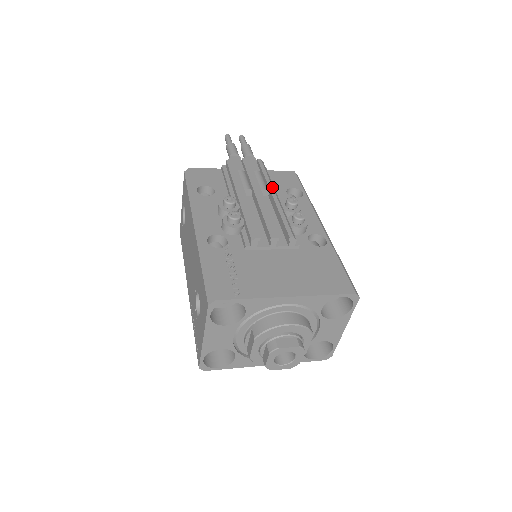
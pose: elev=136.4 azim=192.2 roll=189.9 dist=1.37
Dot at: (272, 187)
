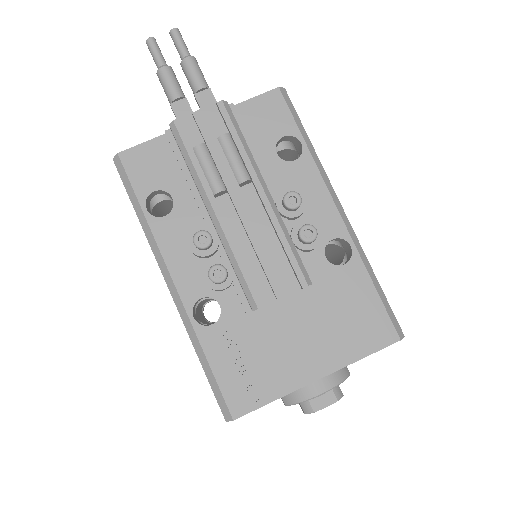
Dot at: (255, 175)
